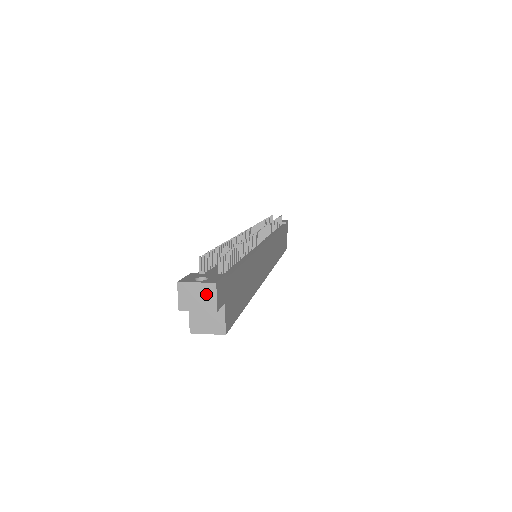
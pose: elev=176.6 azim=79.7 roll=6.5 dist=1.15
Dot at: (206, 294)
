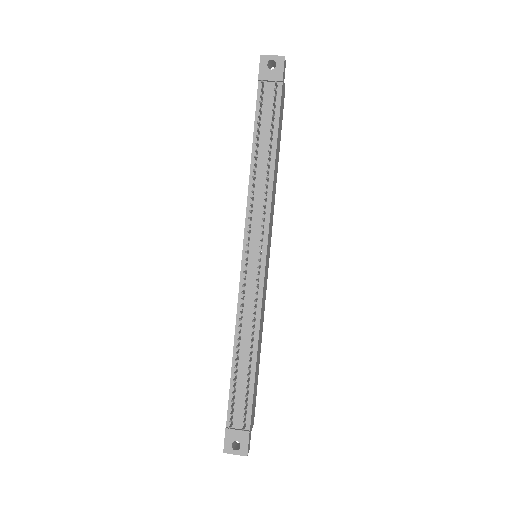
Dot at: (242, 453)
